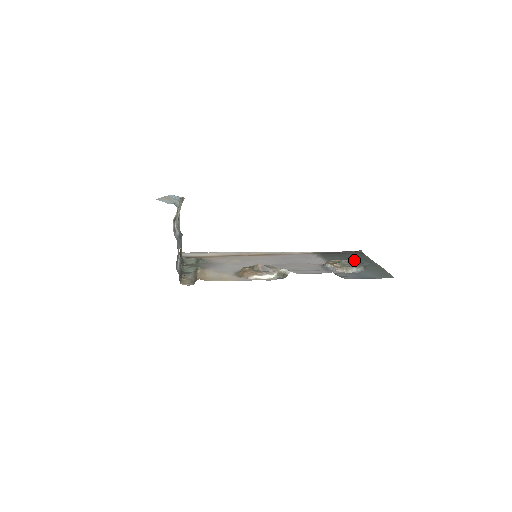
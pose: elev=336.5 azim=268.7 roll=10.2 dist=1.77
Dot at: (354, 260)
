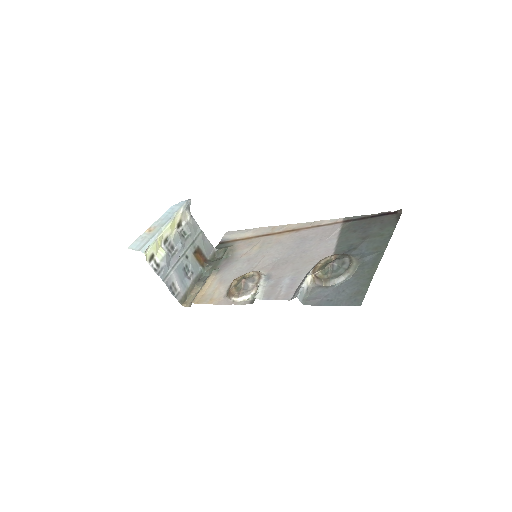
Dot at: (366, 244)
